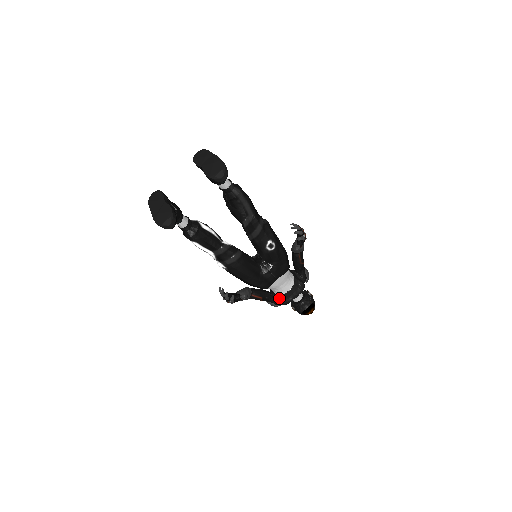
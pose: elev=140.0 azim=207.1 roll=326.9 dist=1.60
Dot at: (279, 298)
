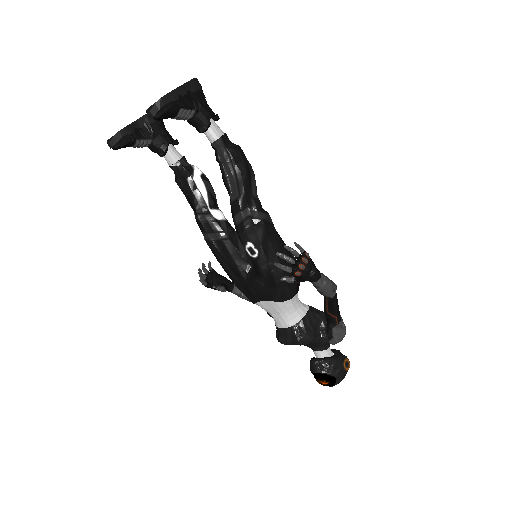
Dot at: occluded
